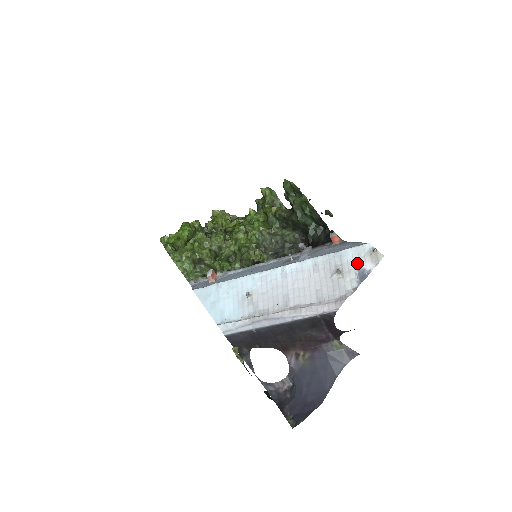
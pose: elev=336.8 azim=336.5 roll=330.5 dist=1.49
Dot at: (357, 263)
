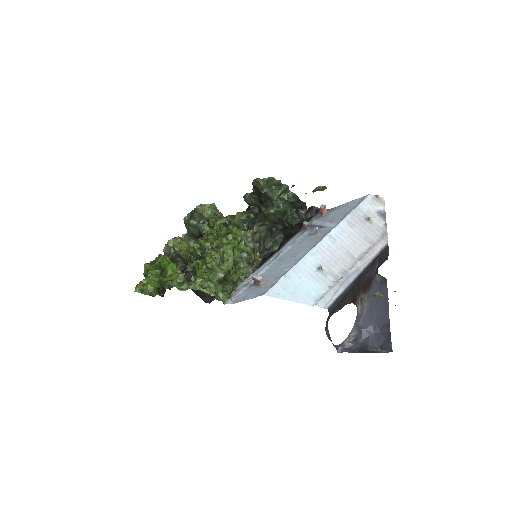
Dot at: (373, 209)
